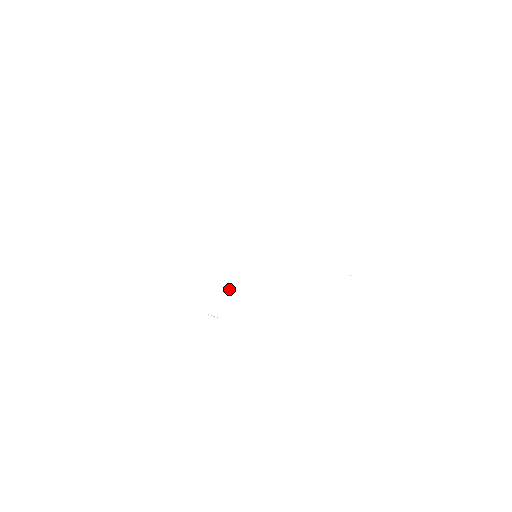
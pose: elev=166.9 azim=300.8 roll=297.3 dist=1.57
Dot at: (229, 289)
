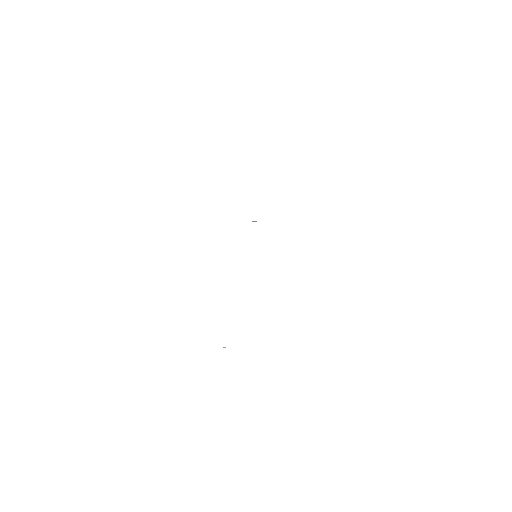
Dot at: occluded
